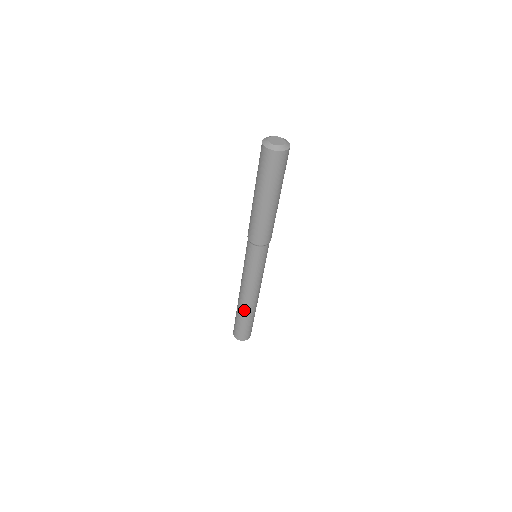
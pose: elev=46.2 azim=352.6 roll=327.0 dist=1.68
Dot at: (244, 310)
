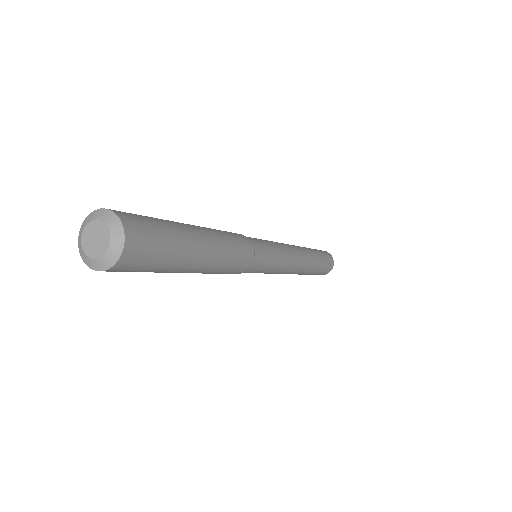
Dot at: (301, 274)
